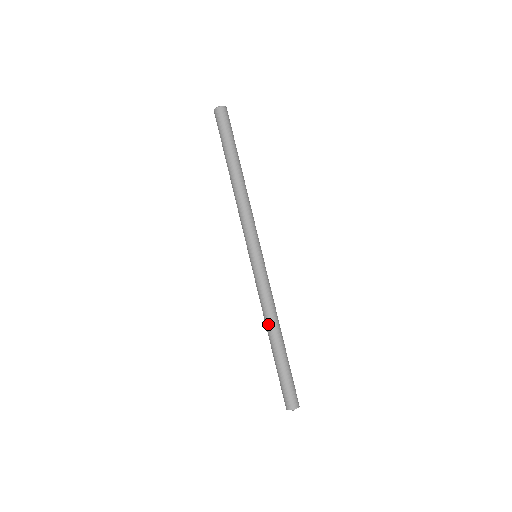
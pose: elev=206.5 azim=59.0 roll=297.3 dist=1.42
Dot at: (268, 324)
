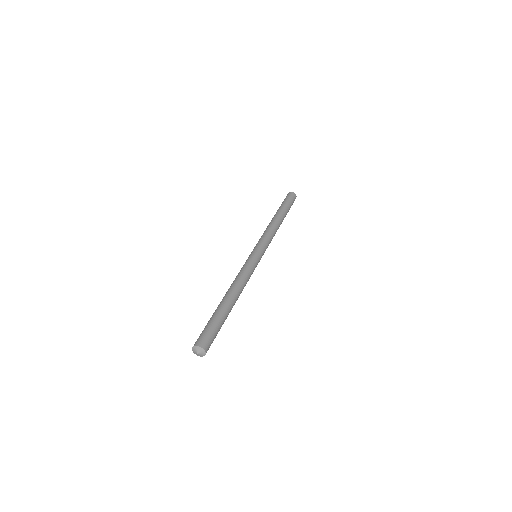
Dot at: (229, 289)
